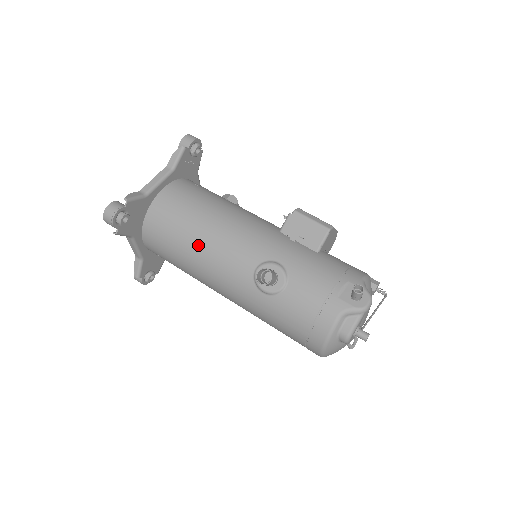
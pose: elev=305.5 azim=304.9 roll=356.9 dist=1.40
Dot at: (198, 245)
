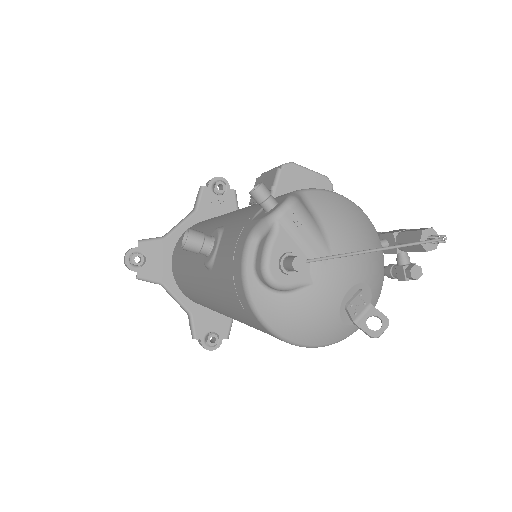
Dot at: (186, 258)
